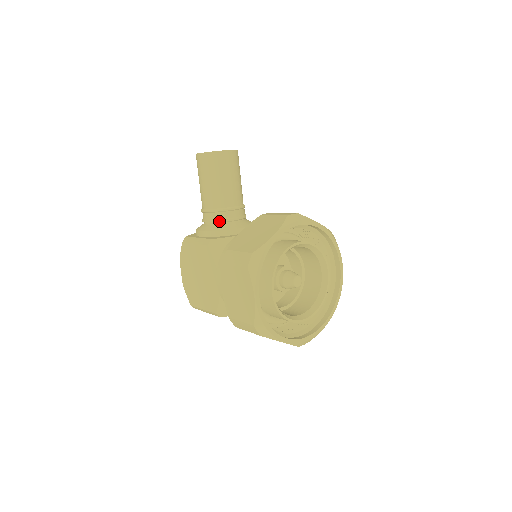
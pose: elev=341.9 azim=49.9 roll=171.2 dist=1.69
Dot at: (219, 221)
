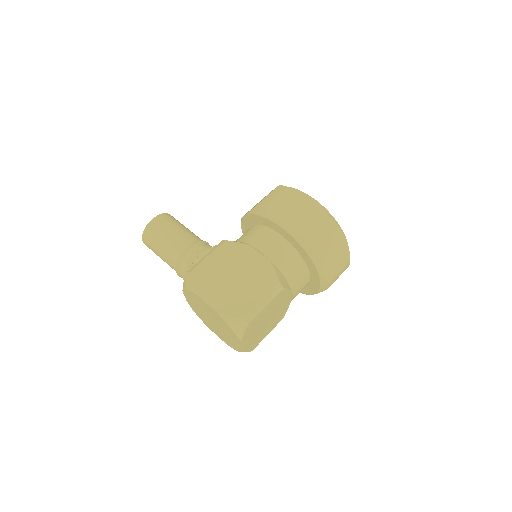
Dot at: (208, 247)
